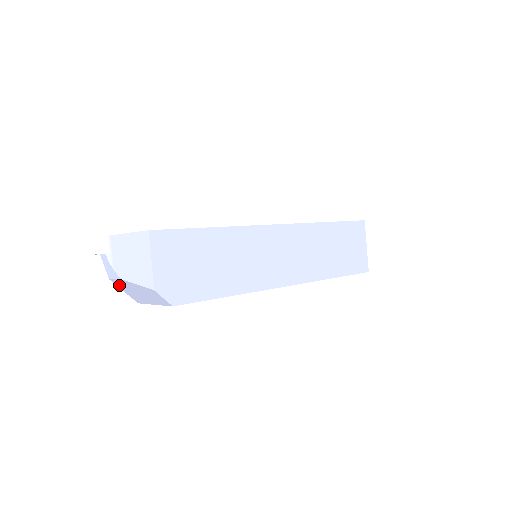
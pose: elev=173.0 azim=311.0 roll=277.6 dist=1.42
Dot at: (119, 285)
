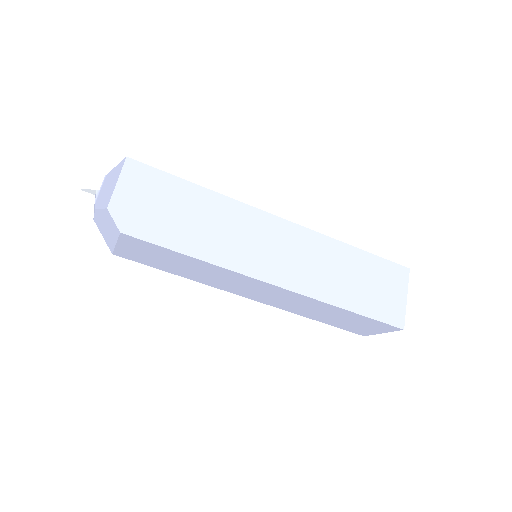
Dot at: (98, 225)
